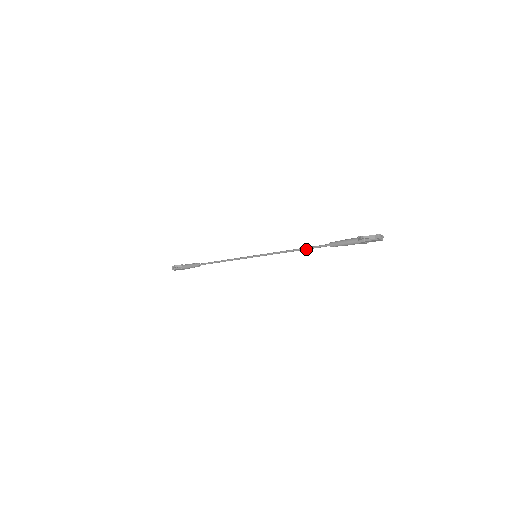
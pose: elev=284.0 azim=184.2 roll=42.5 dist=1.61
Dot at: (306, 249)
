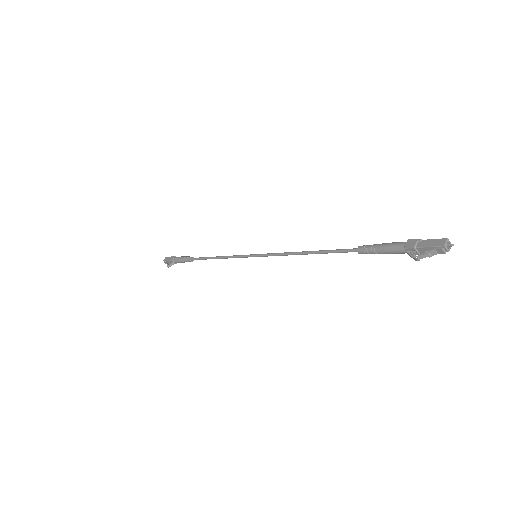
Dot at: (323, 253)
